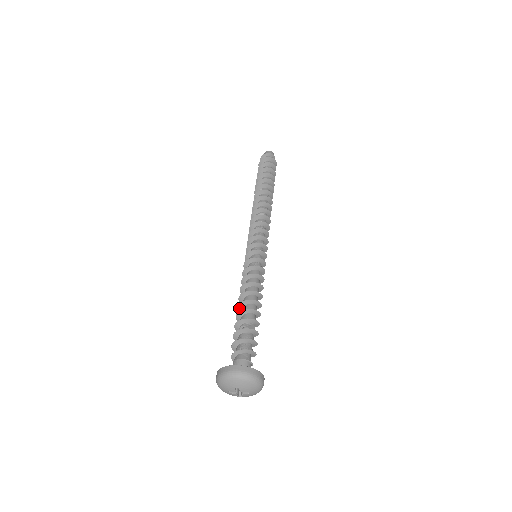
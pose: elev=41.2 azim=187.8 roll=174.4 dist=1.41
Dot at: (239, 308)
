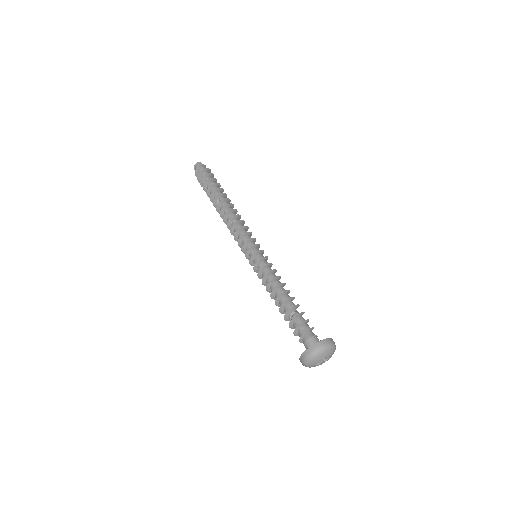
Dot at: (276, 301)
